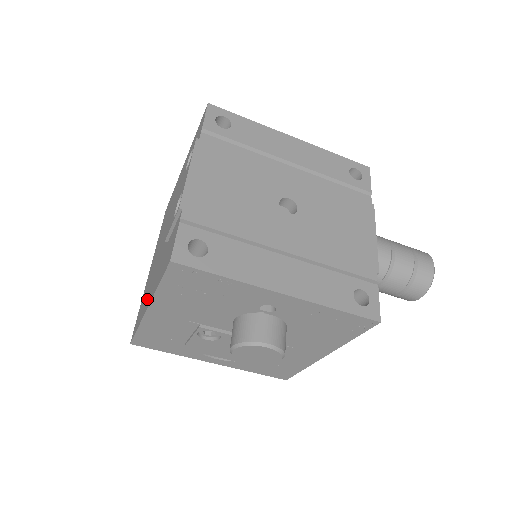
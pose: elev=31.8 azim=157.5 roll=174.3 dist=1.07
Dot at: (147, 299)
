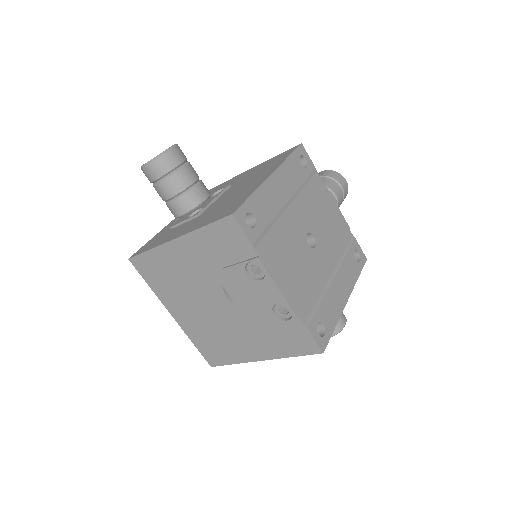
Dot at: (242, 351)
